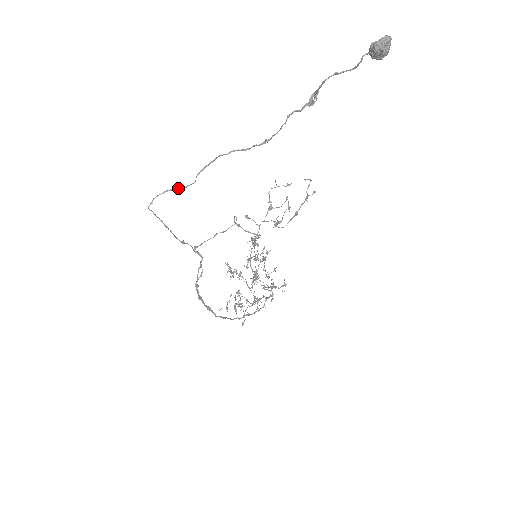
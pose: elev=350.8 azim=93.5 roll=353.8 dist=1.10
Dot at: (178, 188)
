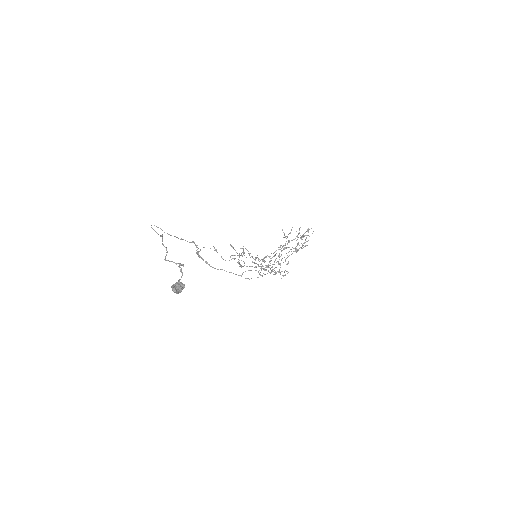
Dot at: (156, 232)
